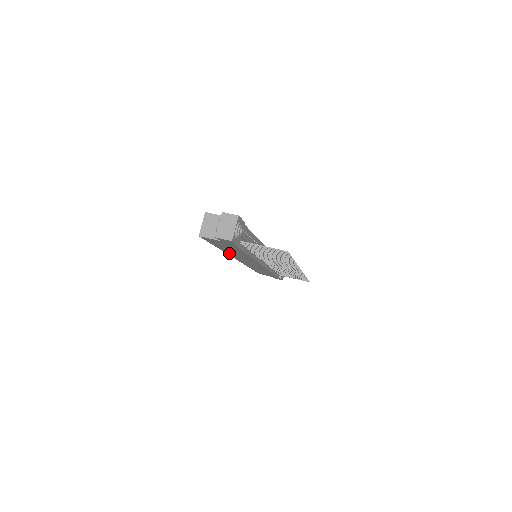
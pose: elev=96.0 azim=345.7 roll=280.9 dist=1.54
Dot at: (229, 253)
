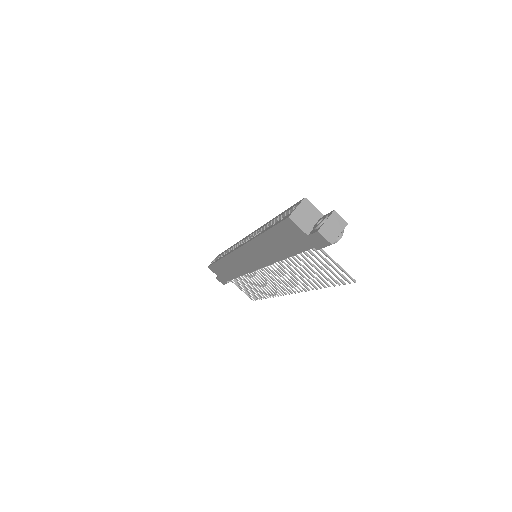
Dot at: (256, 243)
